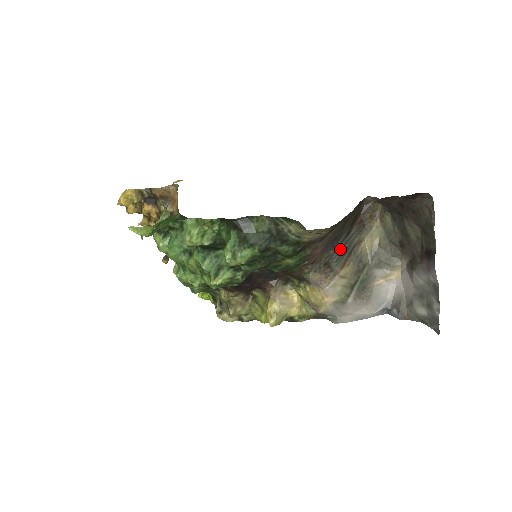
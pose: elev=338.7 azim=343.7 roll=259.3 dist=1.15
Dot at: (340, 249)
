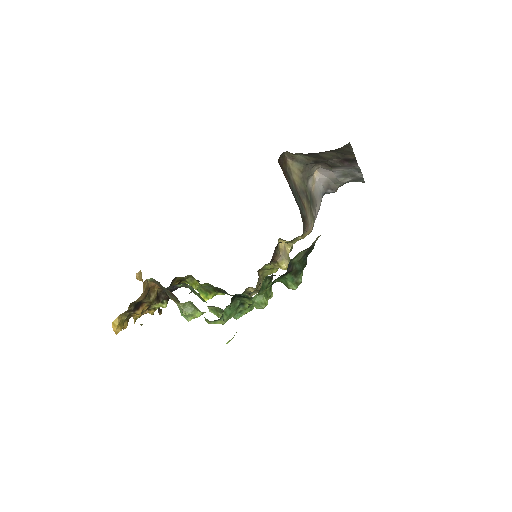
Dot at: (298, 202)
